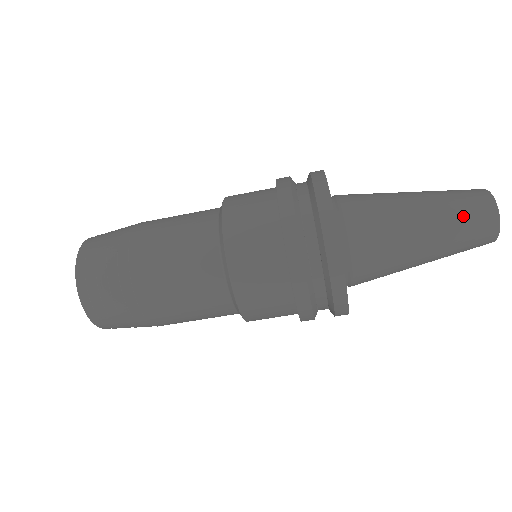
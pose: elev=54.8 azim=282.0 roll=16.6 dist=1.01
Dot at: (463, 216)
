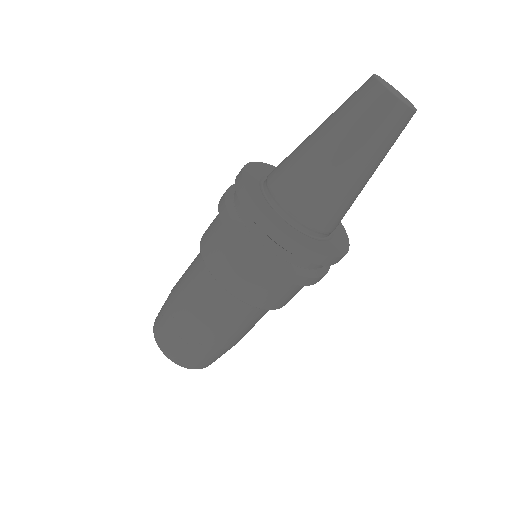
Dot at: (356, 115)
